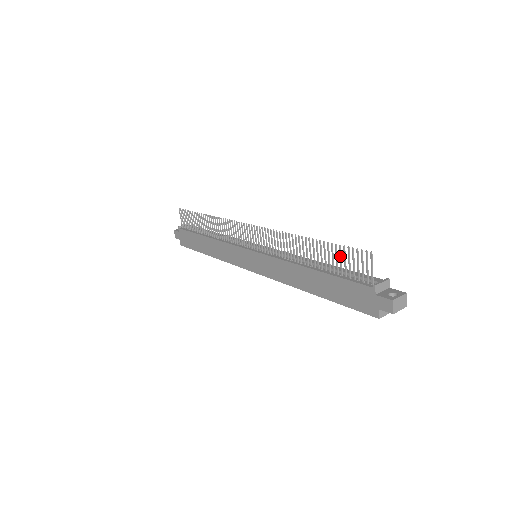
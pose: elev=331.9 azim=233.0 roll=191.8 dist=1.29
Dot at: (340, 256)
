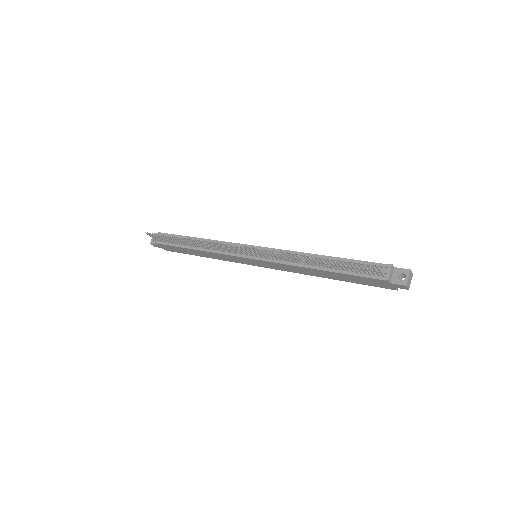
Dot at: (347, 266)
